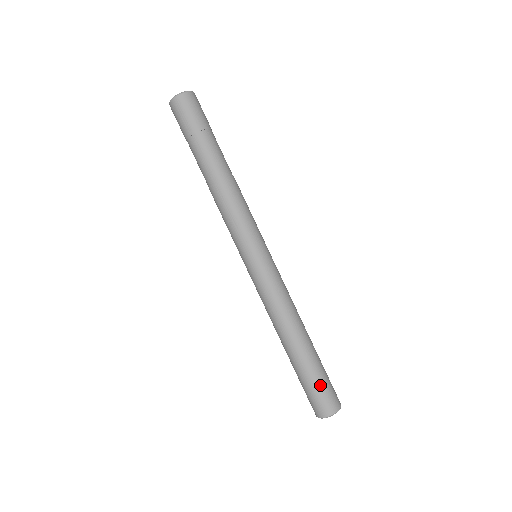
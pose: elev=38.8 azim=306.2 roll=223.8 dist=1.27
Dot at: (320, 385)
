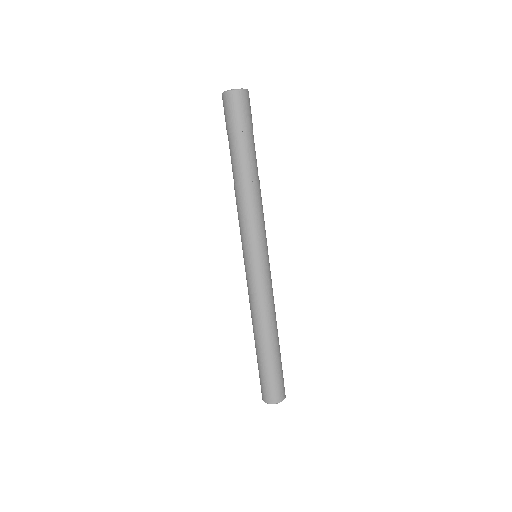
Dot at: (277, 377)
